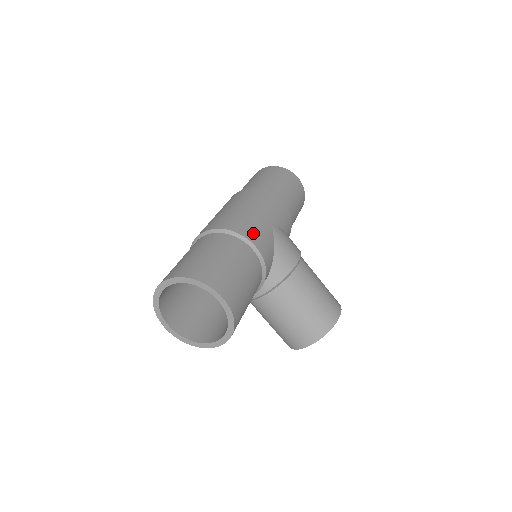
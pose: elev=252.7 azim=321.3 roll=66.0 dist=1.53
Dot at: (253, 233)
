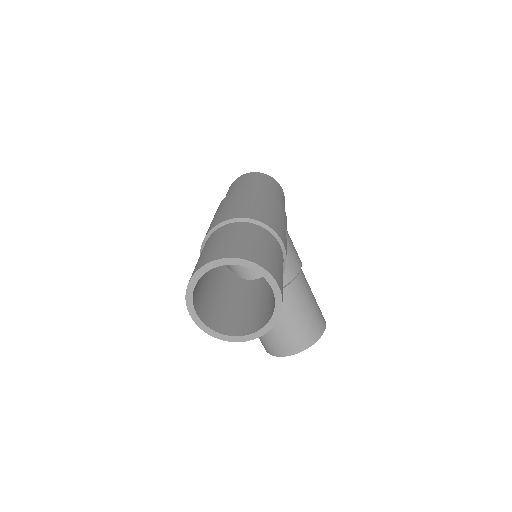
Dot at: (278, 229)
